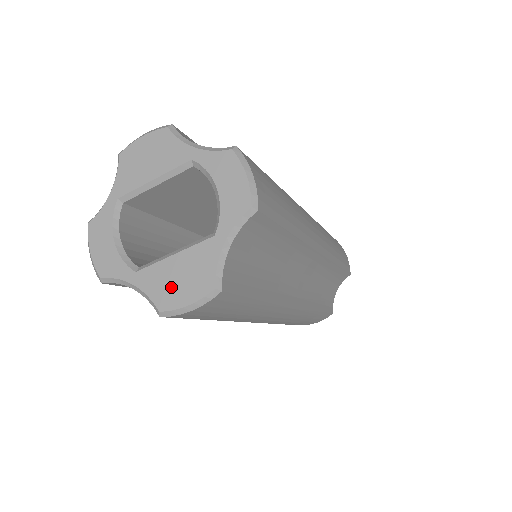
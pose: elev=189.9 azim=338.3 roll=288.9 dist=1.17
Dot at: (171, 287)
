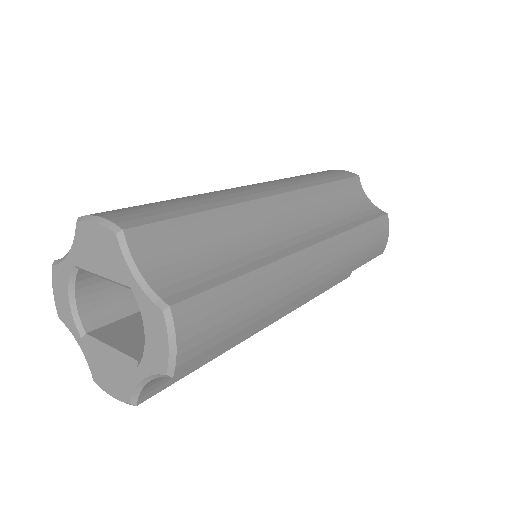
Dot at: (103, 373)
